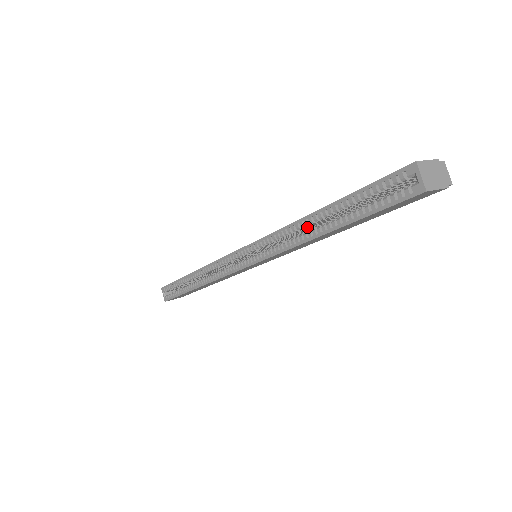
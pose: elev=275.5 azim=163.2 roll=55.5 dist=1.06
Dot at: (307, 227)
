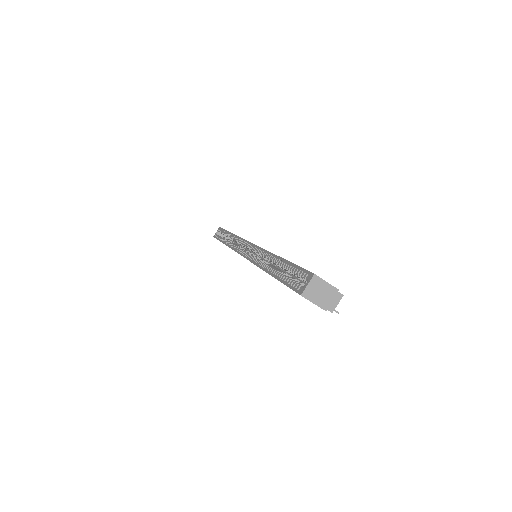
Dot at: occluded
